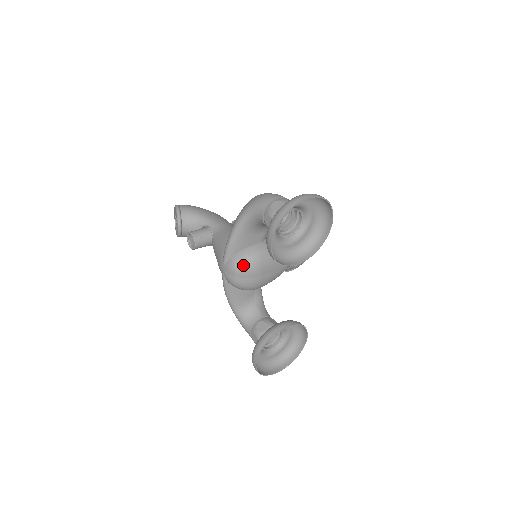
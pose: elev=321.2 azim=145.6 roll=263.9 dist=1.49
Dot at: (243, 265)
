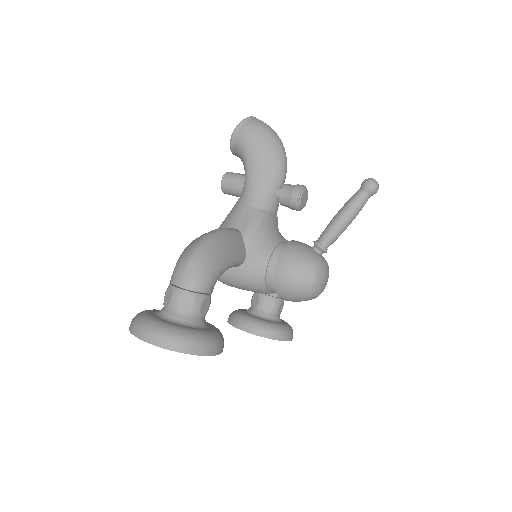
Dot at: occluded
